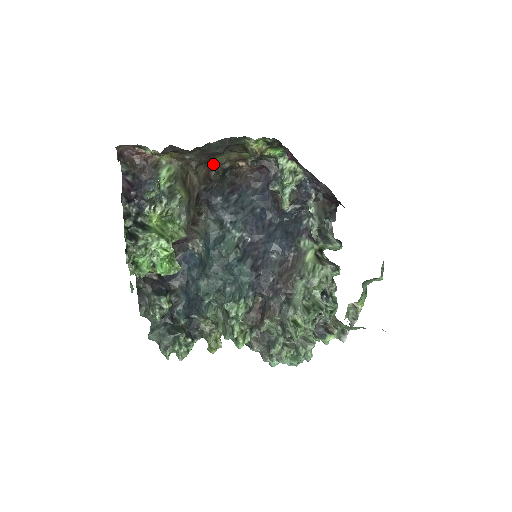
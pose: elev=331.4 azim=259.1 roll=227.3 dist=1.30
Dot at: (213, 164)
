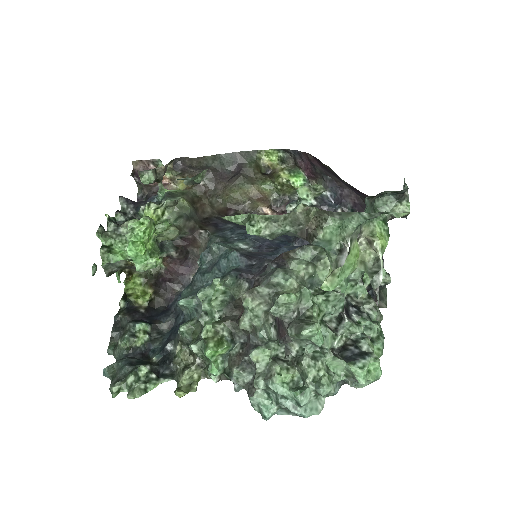
Dot at: (233, 204)
